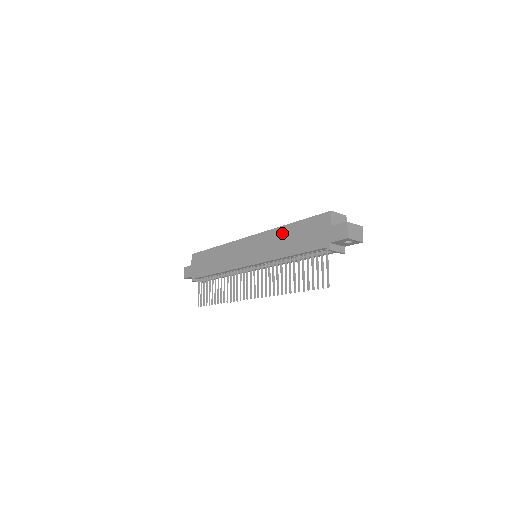
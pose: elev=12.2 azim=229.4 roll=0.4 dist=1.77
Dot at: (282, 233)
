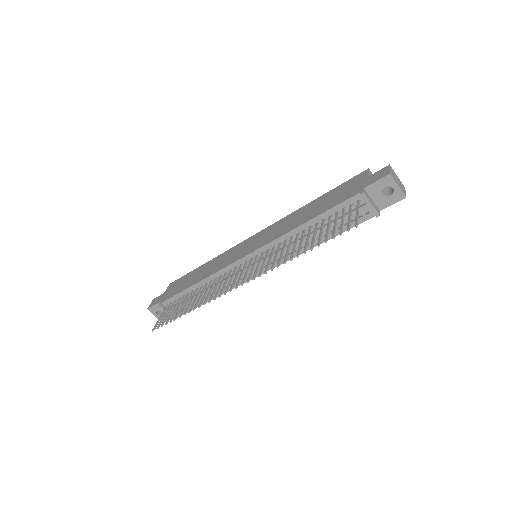
Dot at: (300, 211)
